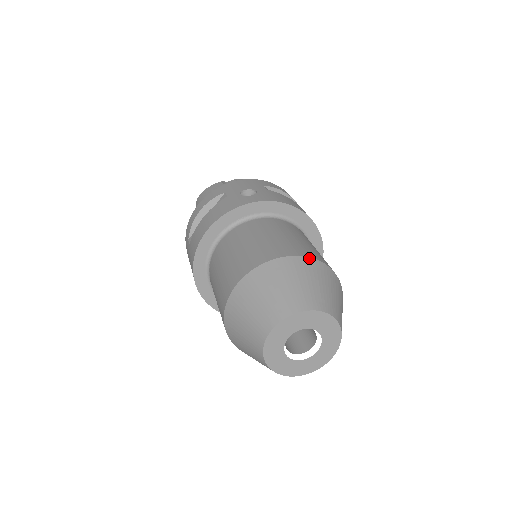
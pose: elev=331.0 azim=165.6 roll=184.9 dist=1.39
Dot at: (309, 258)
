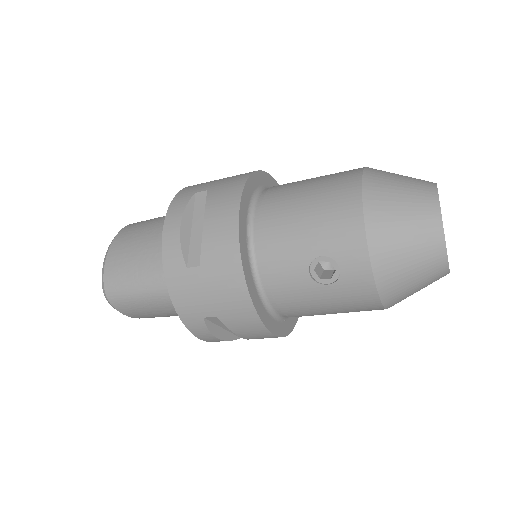
Dot at: occluded
